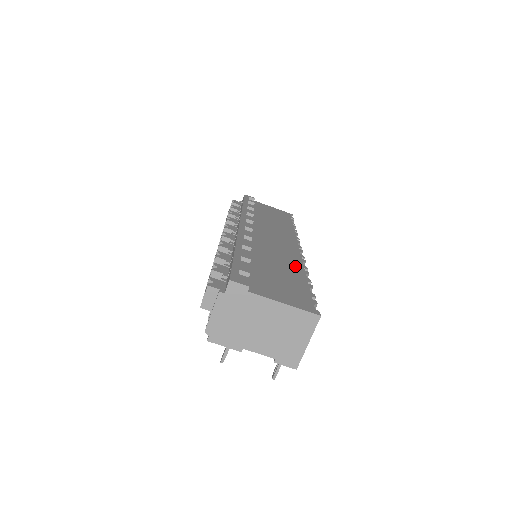
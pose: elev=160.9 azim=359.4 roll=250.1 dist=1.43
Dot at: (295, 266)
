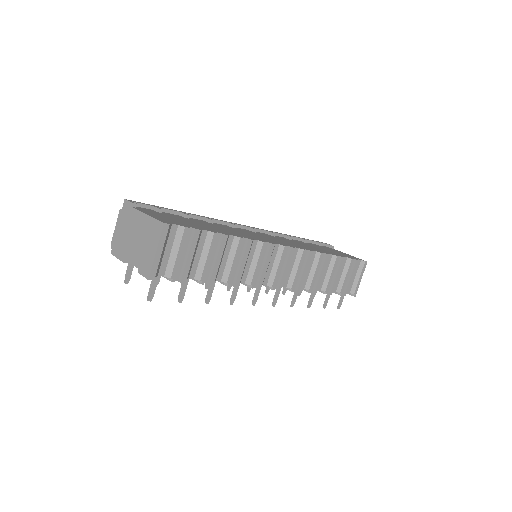
Dot at: (237, 234)
